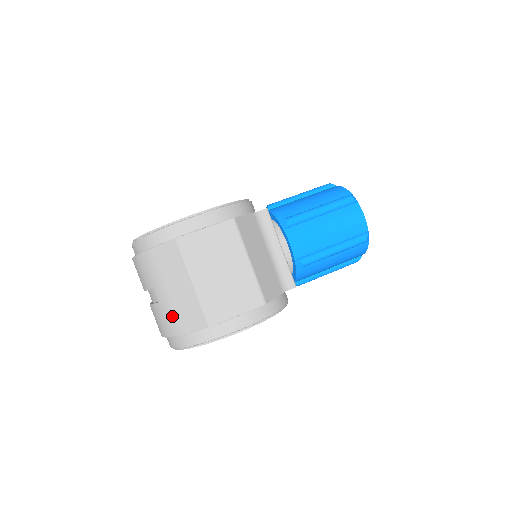
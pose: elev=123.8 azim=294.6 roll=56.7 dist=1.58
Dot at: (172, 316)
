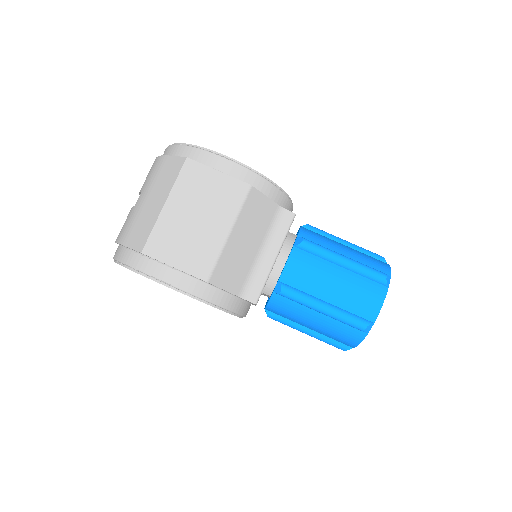
Dot at: (130, 223)
